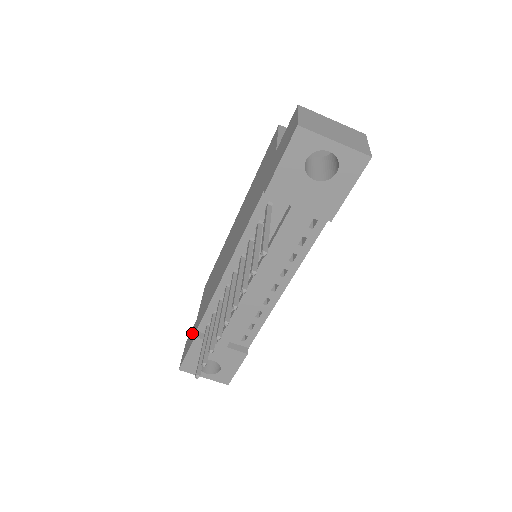
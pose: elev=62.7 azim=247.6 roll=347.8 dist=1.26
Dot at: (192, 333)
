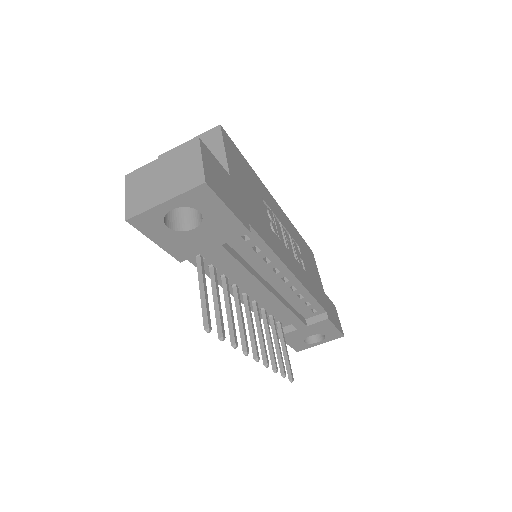
Dot at: occluded
